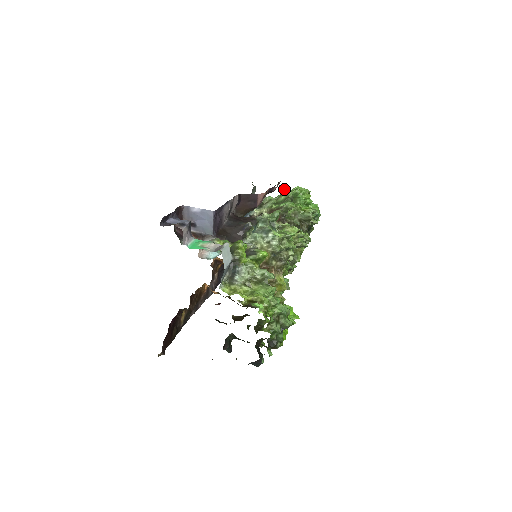
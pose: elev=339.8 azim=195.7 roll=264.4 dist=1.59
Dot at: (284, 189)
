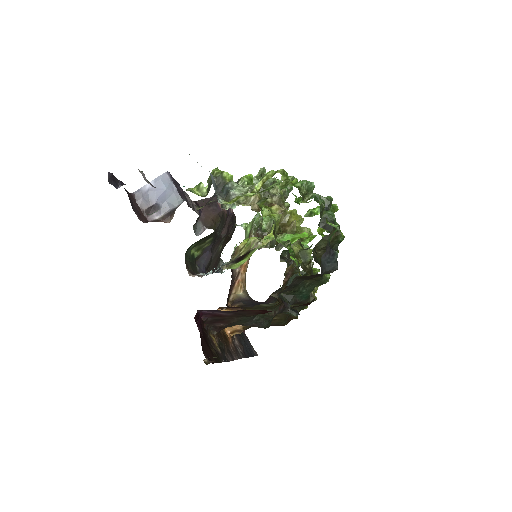
Dot at: (244, 223)
